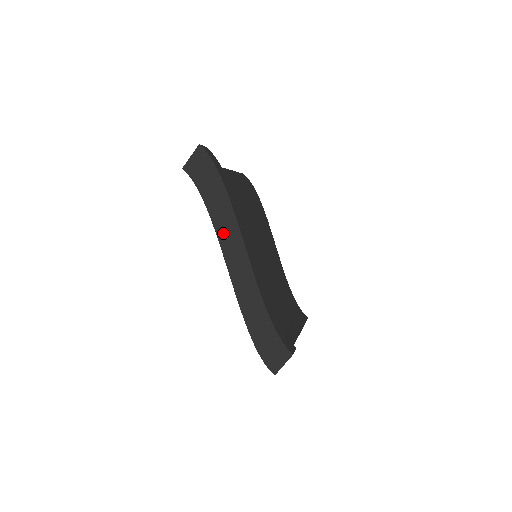
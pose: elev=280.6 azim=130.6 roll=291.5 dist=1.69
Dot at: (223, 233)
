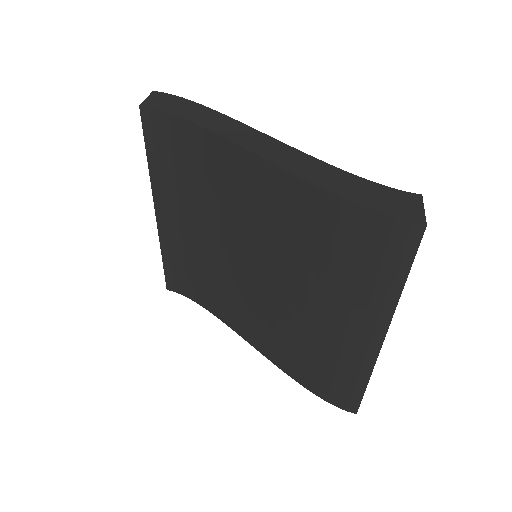
Dot at: (226, 131)
